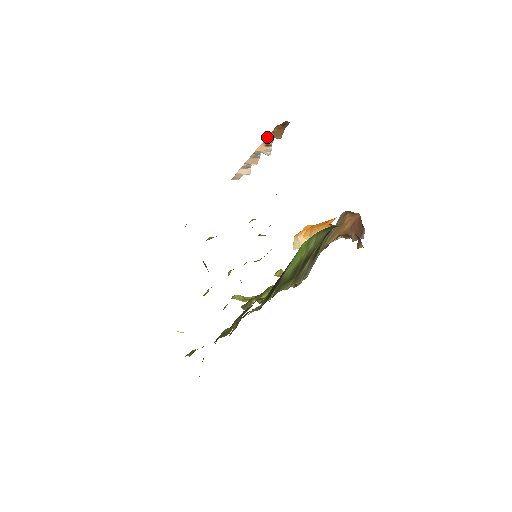
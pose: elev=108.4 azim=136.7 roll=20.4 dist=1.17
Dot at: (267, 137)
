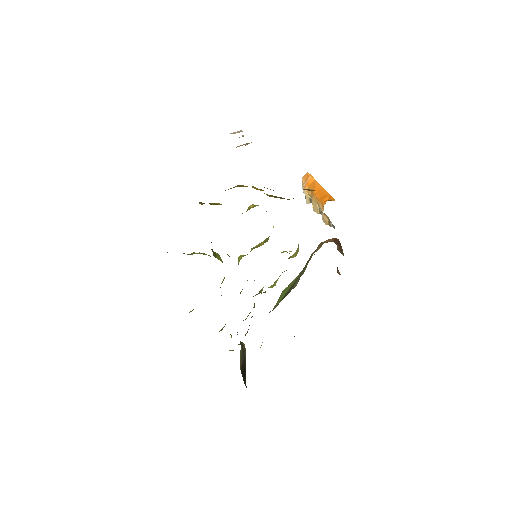
Dot at: occluded
